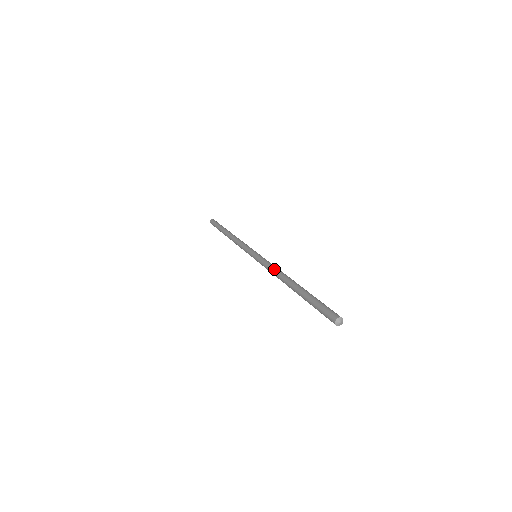
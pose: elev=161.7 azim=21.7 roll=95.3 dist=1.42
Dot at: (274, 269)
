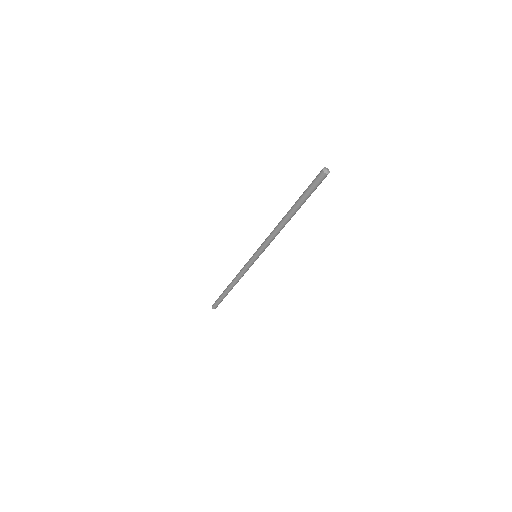
Dot at: occluded
